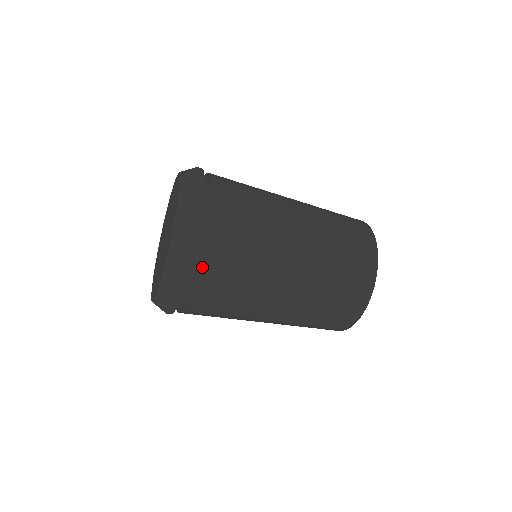
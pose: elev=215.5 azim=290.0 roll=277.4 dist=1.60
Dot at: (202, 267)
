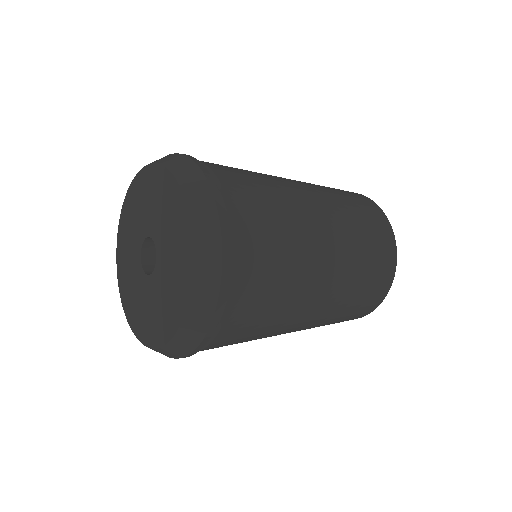
Dot at: (240, 273)
